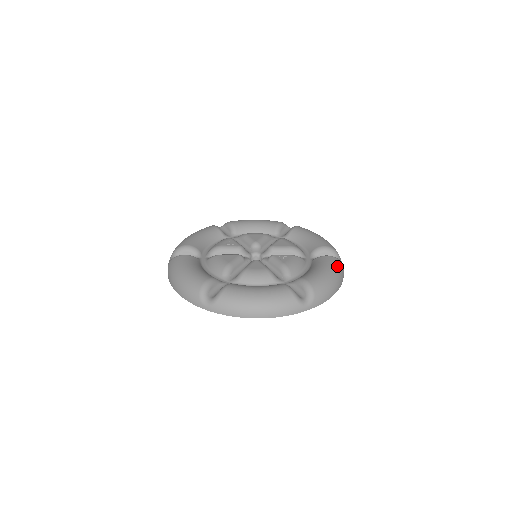
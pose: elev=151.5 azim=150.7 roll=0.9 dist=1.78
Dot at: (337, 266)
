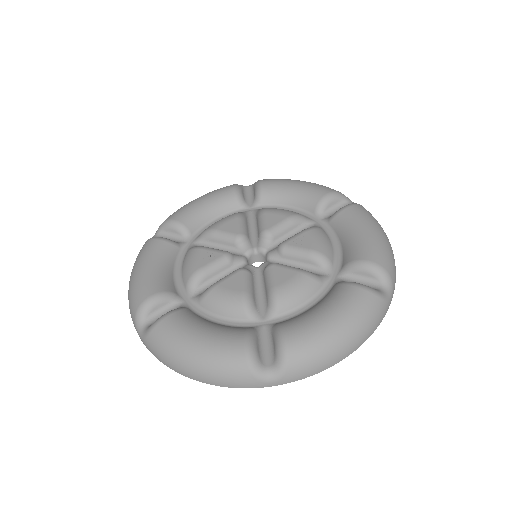
Dot at: (369, 215)
